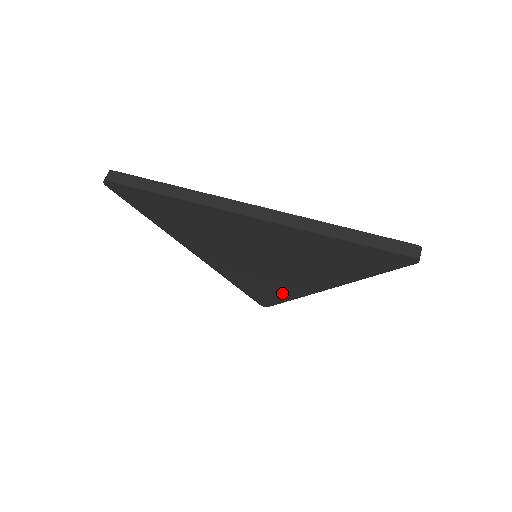
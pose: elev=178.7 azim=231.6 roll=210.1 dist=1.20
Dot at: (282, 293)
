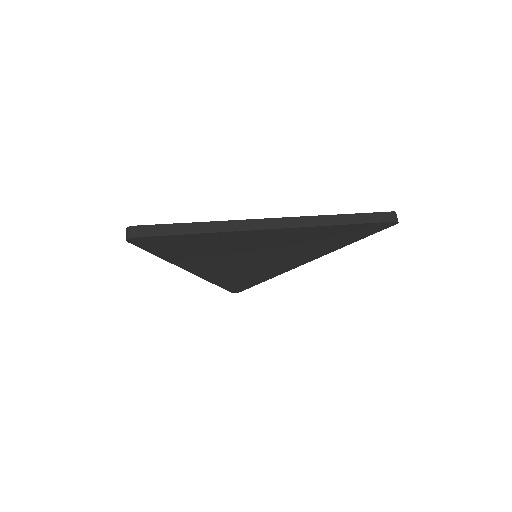
Dot at: (263, 277)
